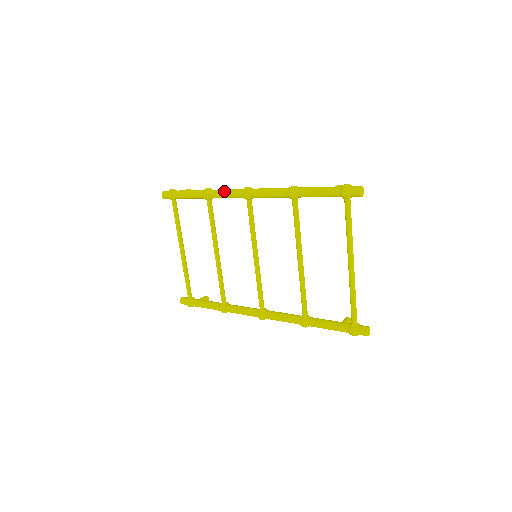
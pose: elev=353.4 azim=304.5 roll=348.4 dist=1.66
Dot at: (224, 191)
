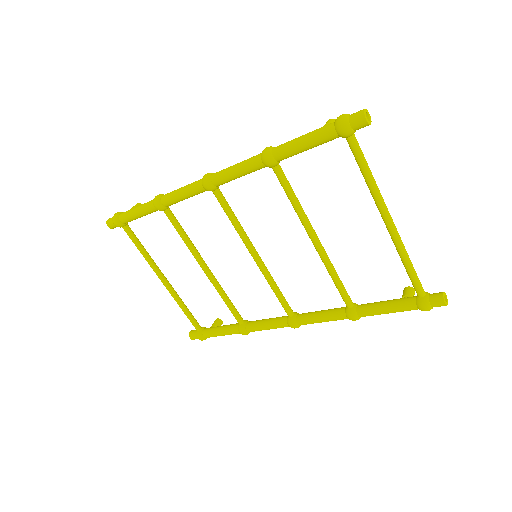
Dot at: (179, 192)
